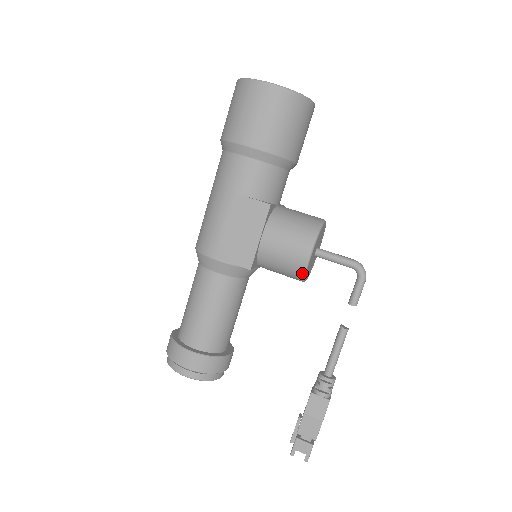
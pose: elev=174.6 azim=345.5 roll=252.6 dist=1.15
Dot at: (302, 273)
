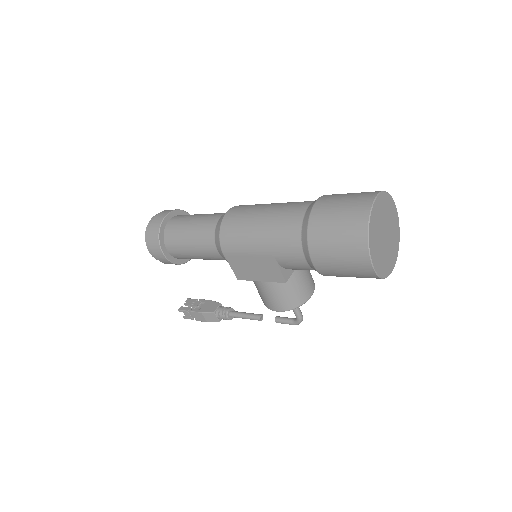
Dot at: (264, 304)
